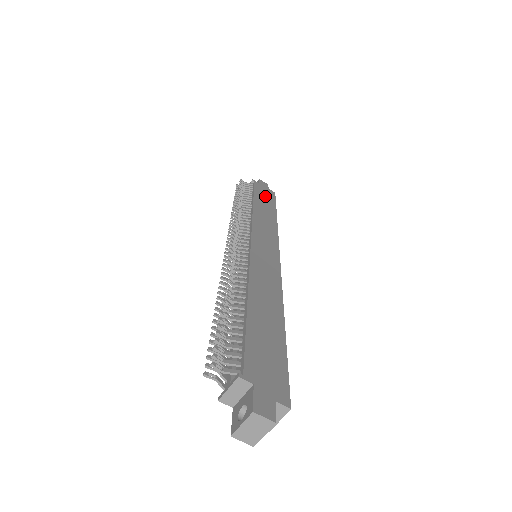
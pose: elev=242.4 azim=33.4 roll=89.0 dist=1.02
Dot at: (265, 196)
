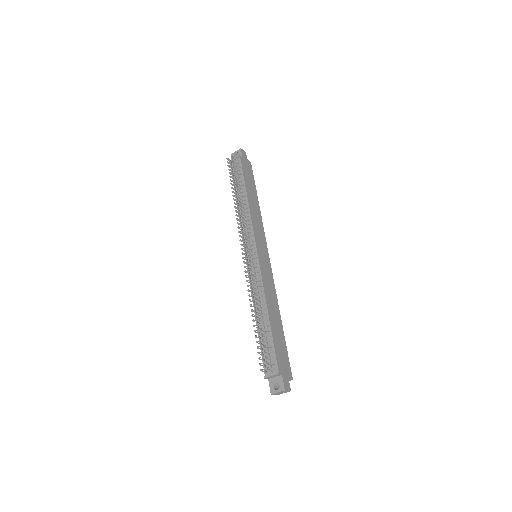
Dot at: (249, 176)
